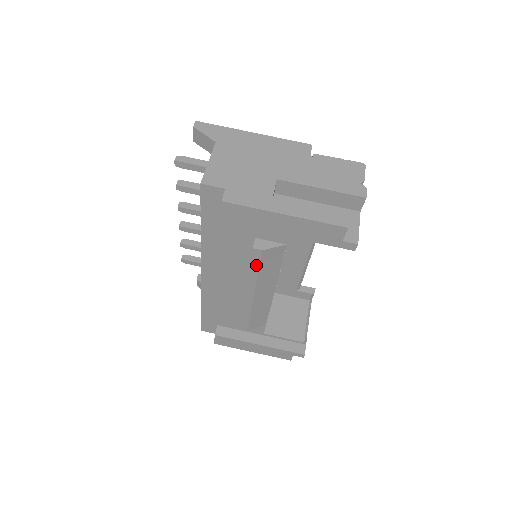
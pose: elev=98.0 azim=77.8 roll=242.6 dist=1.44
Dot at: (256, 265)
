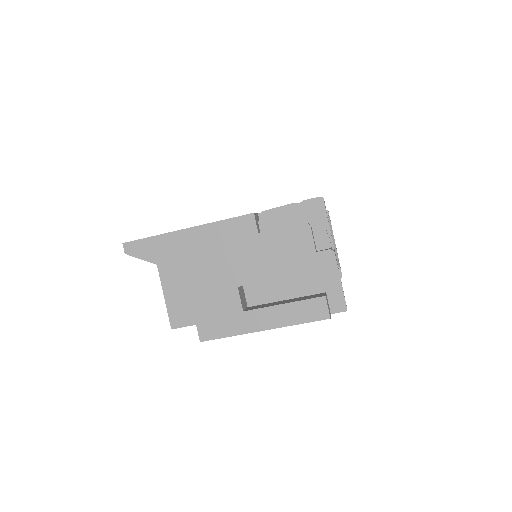
Dot at: occluded
